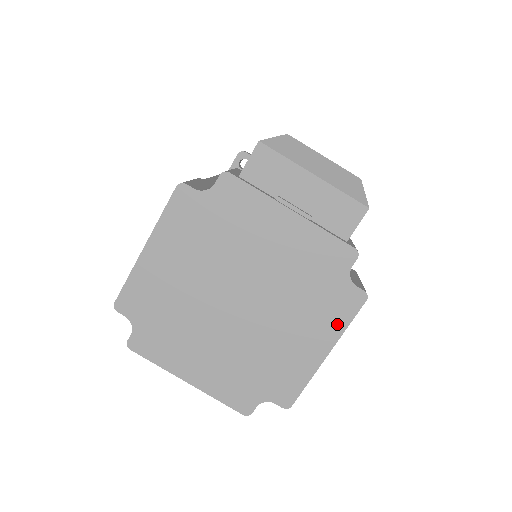
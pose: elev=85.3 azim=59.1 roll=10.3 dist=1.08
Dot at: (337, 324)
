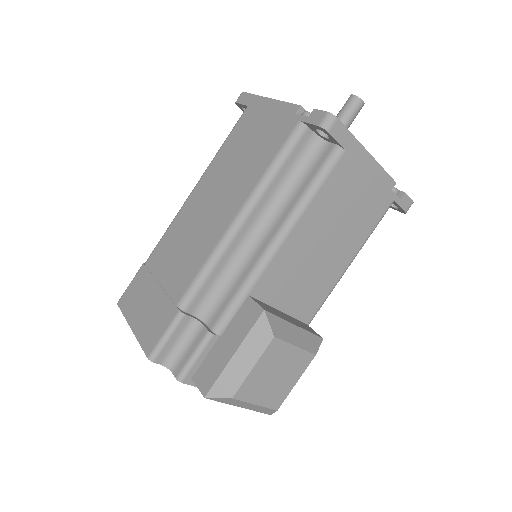
Dot at: occluded
